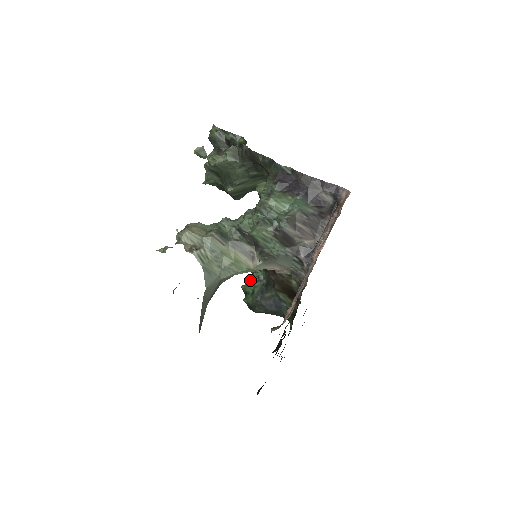
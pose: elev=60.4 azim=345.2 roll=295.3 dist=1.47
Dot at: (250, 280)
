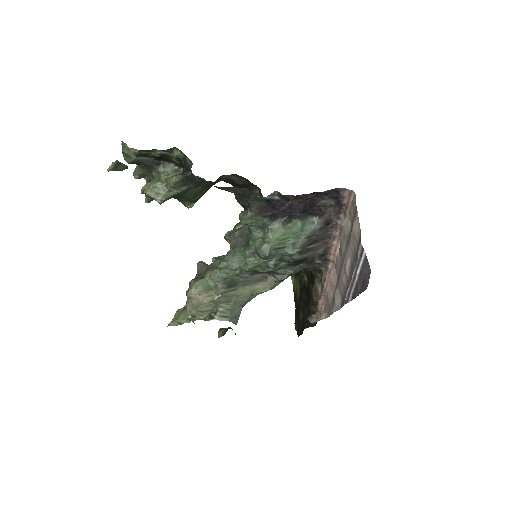
Dot at: occluded
